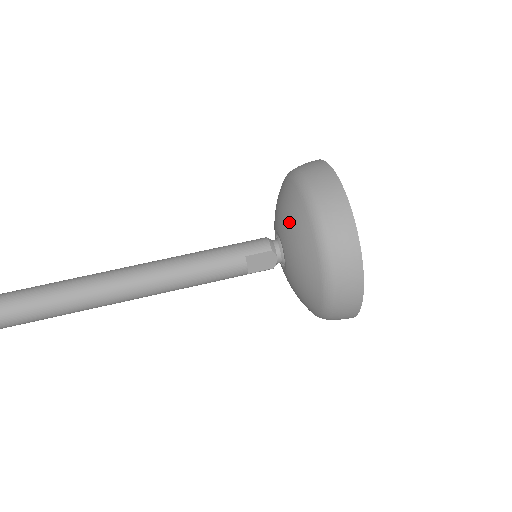
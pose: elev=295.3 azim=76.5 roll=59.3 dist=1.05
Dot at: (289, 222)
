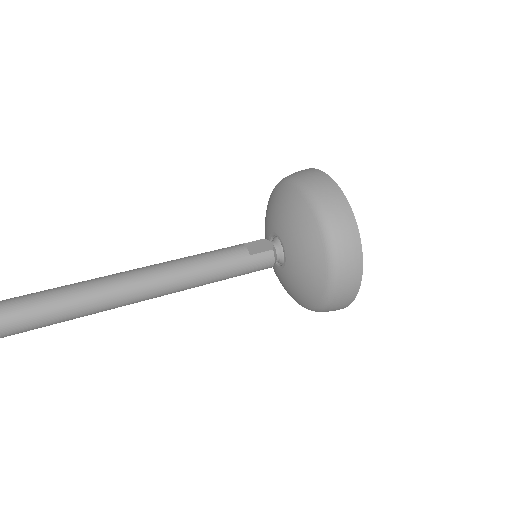
Dot at: (267, 214)
